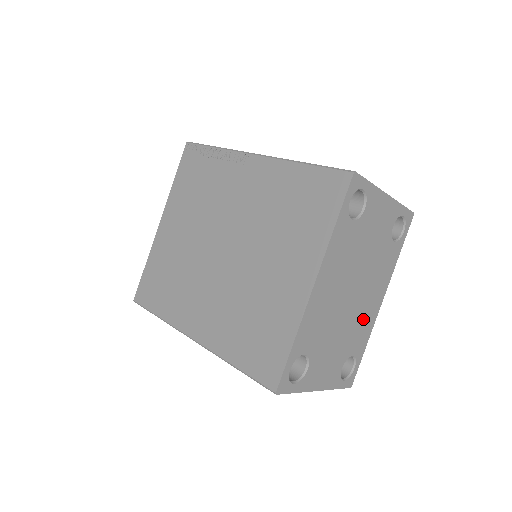
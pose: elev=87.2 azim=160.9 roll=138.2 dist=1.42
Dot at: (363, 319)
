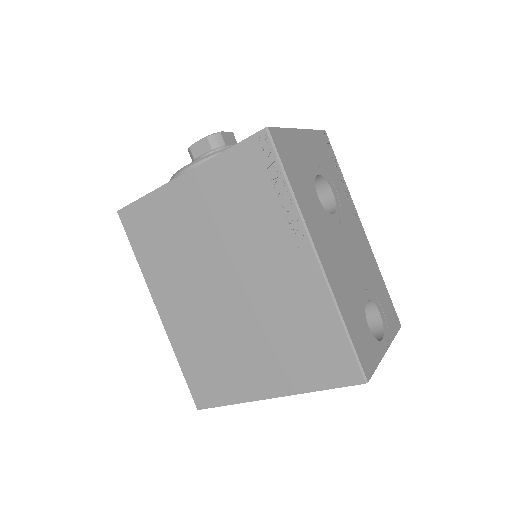
Dot at: occluded
